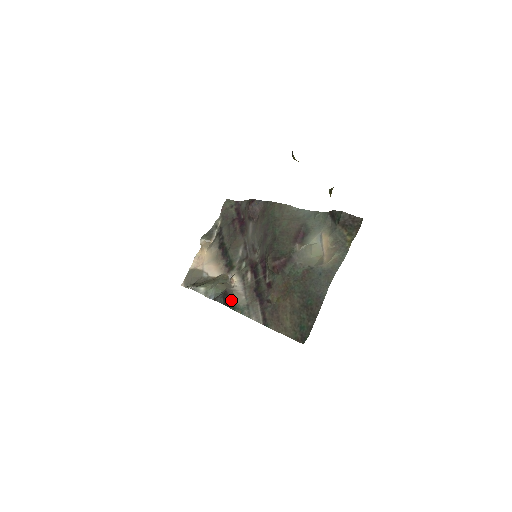
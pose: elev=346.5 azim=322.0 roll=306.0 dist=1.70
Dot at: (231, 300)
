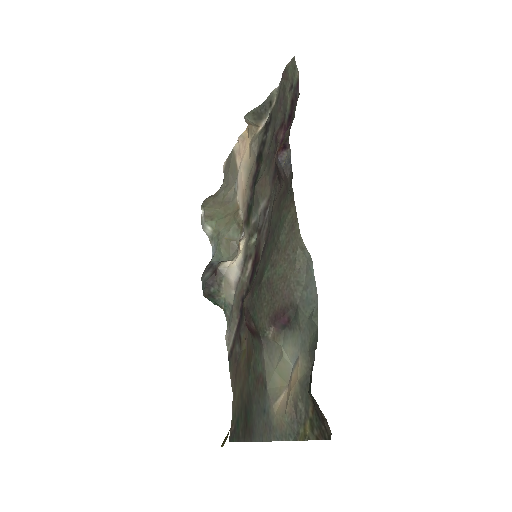
Dot at: (215, 290)
